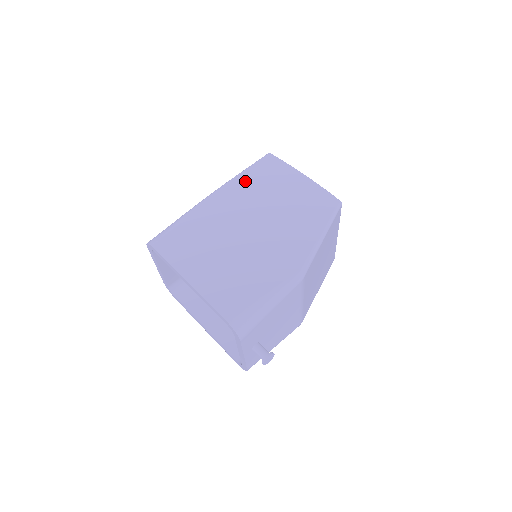
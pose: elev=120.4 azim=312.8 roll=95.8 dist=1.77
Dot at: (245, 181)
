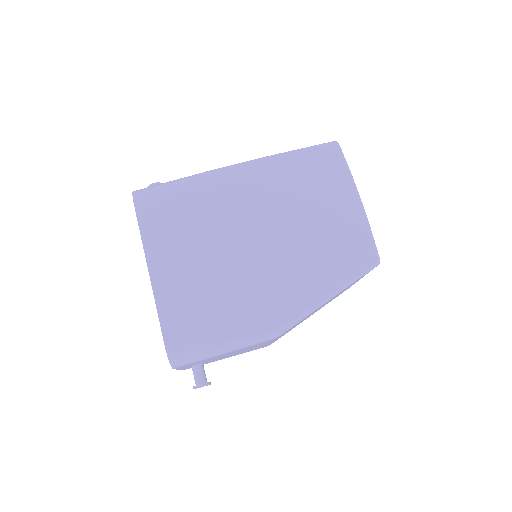
Dot at: (285, 168)
